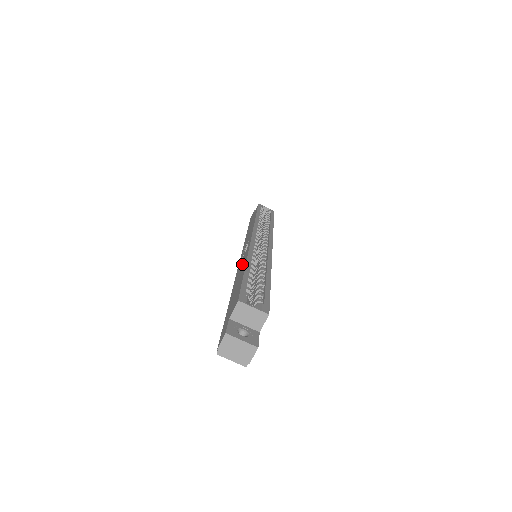
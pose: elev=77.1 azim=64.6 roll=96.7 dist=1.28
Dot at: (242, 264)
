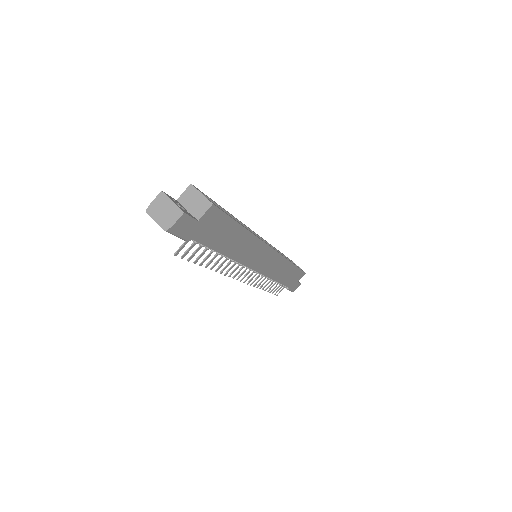
Dot at: occluded
